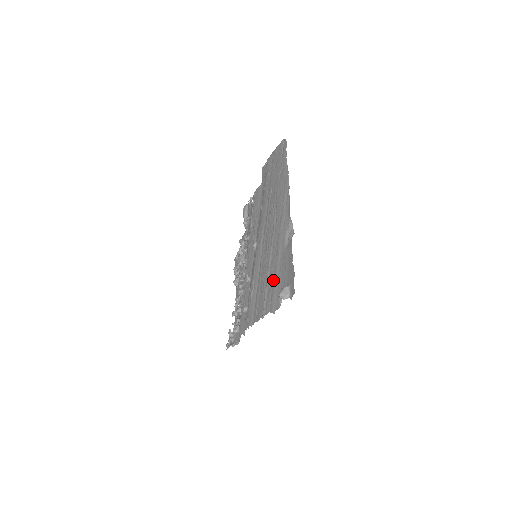
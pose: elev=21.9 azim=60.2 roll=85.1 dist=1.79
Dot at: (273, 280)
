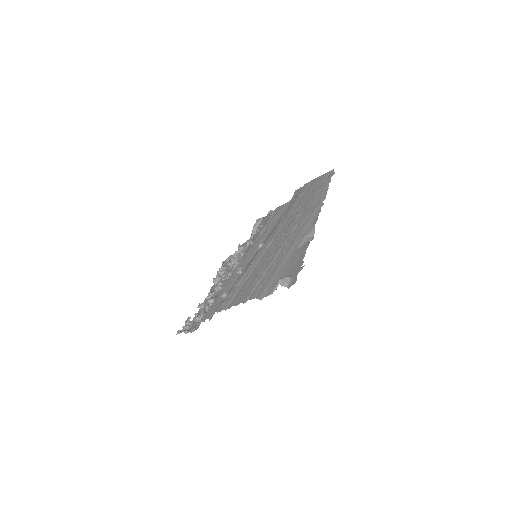
Dot at: (272, 272)
